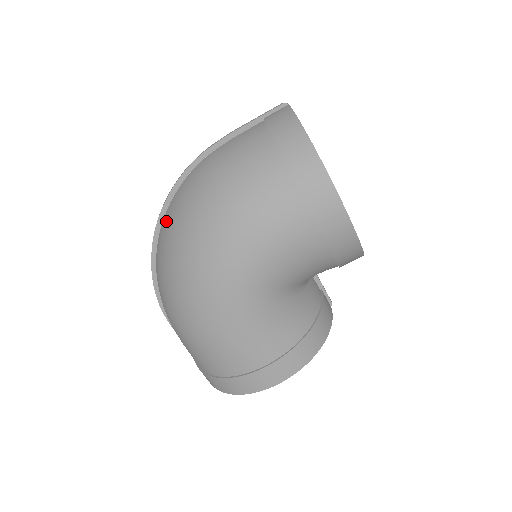
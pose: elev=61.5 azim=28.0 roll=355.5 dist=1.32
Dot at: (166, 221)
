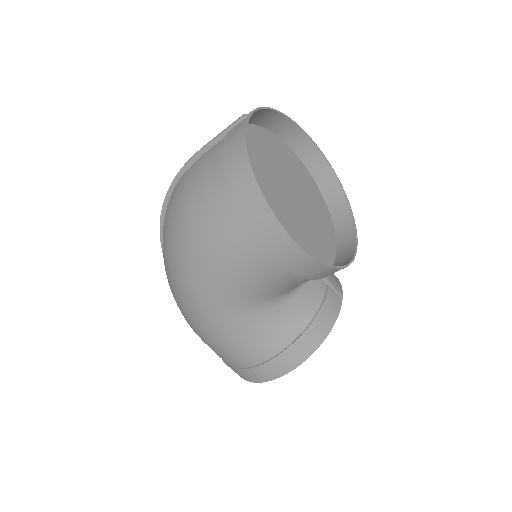
Dot at: occluded
